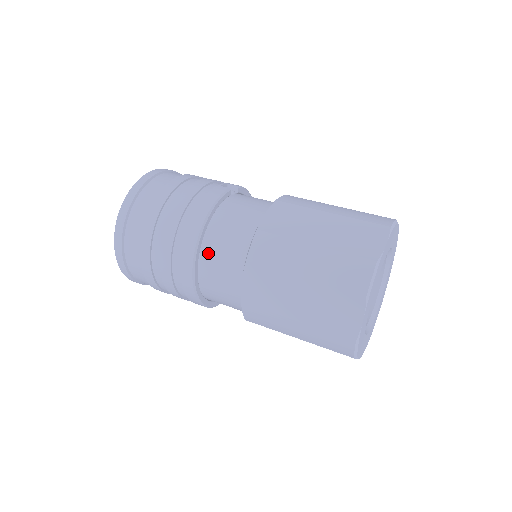
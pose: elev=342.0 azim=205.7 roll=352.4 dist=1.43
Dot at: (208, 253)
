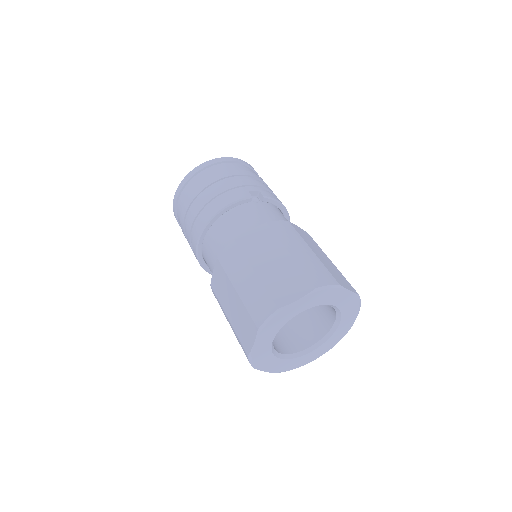
Dot at: (209, 239)
